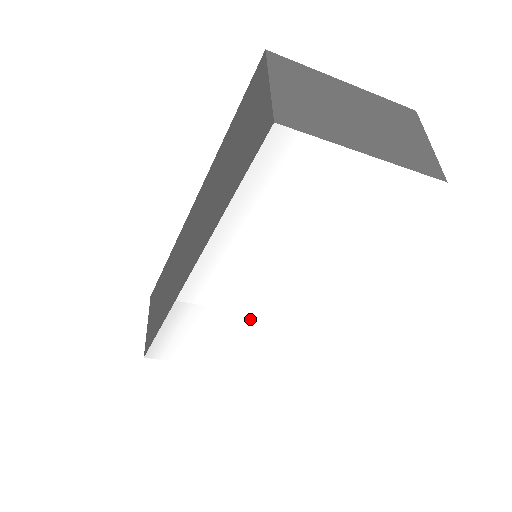
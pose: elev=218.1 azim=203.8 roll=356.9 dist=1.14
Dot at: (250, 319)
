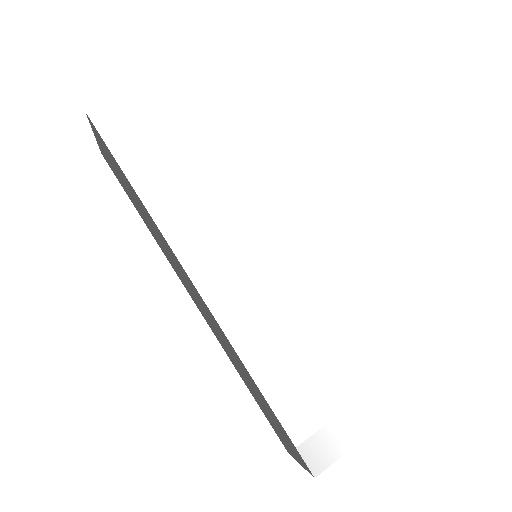
Dot at: (310, 289)
